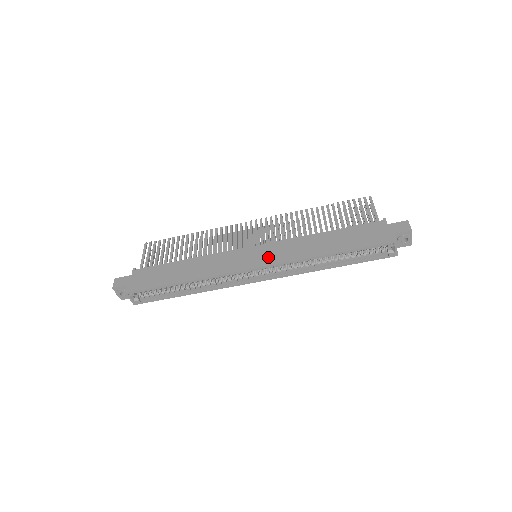
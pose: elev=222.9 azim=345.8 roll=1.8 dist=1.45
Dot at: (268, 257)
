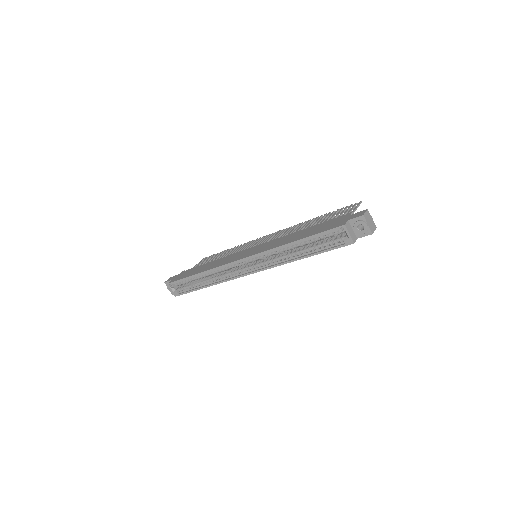
Dot at: (255, 251)
